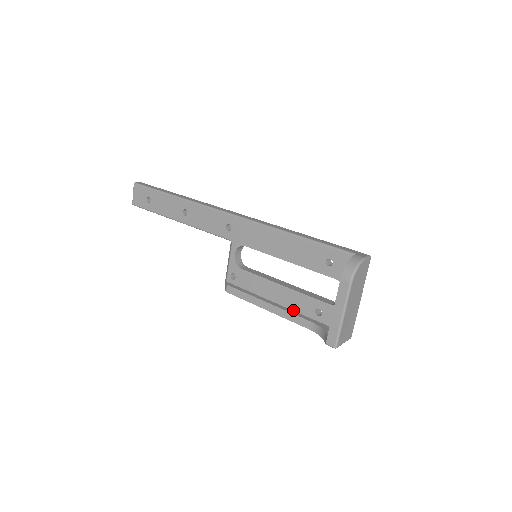
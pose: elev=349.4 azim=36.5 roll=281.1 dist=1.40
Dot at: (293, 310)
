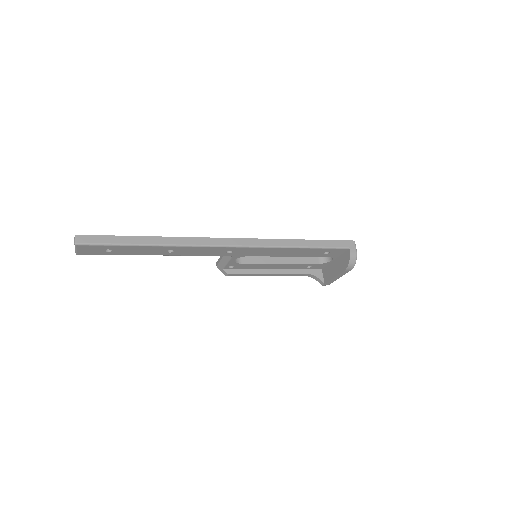
Dot at: (288, 269)
